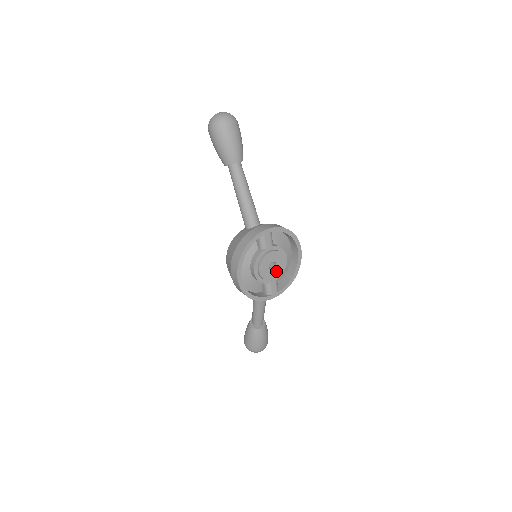
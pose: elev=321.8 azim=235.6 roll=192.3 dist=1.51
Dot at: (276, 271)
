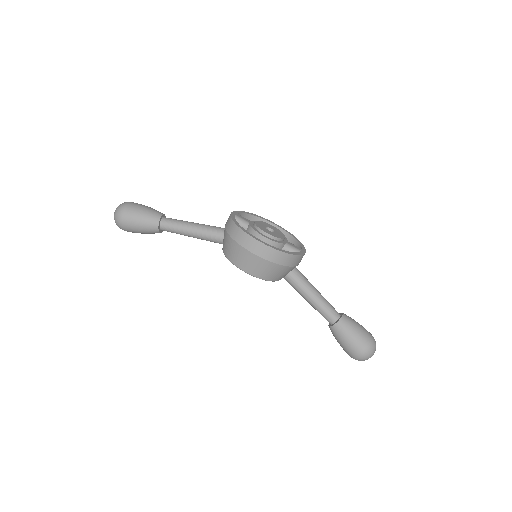
Dot at: (278, 233)
